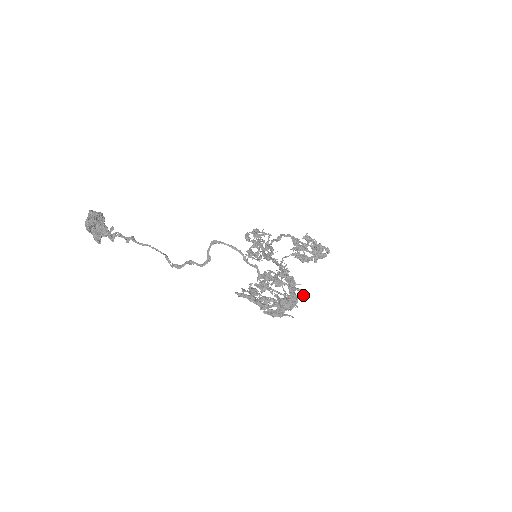
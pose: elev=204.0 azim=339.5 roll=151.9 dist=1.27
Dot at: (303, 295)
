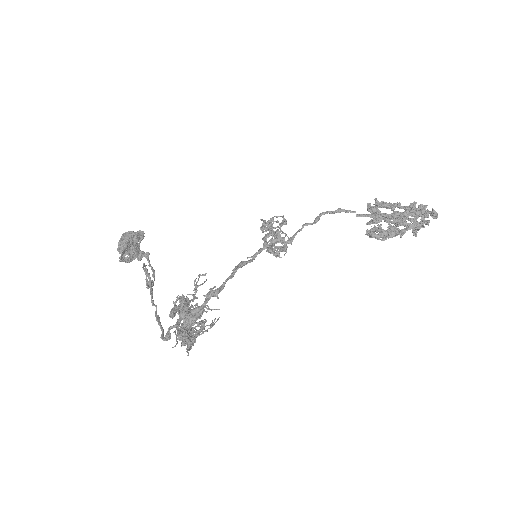
Dot at: (166, 335)
